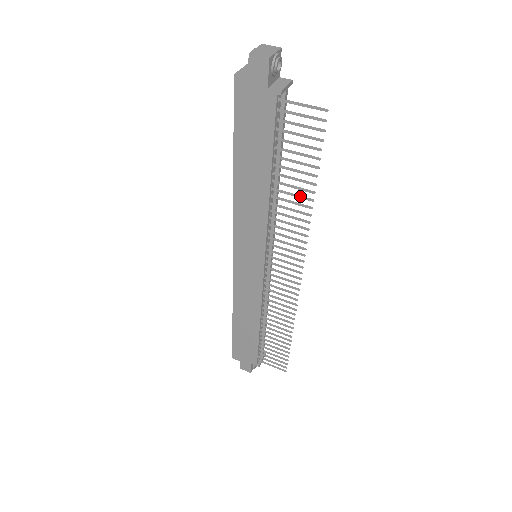
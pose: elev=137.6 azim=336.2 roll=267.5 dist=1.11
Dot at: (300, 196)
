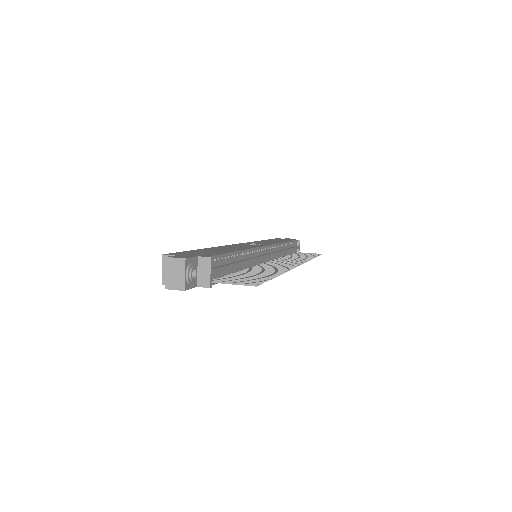
Dot at: occluded
